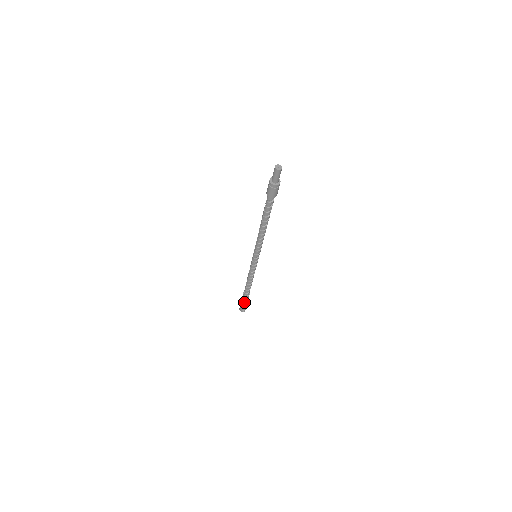
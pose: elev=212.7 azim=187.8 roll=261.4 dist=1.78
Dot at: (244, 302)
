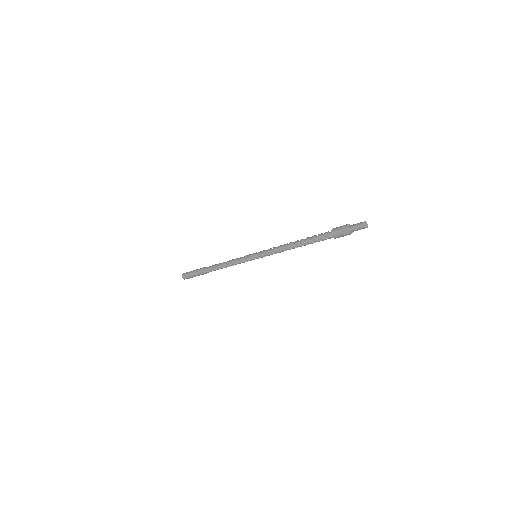
Dot at: (199, 275)
